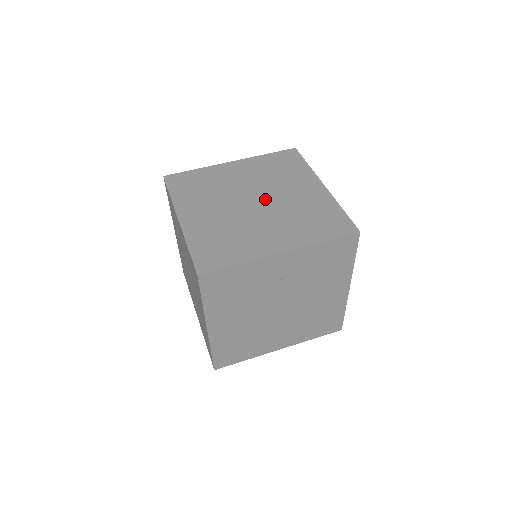
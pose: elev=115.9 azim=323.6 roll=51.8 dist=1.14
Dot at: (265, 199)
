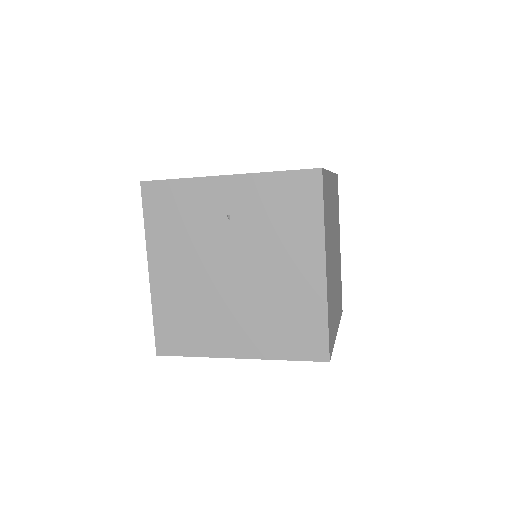
Dot at: occluded
